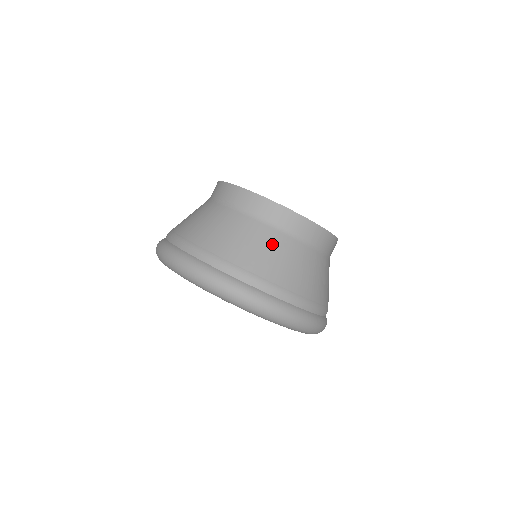
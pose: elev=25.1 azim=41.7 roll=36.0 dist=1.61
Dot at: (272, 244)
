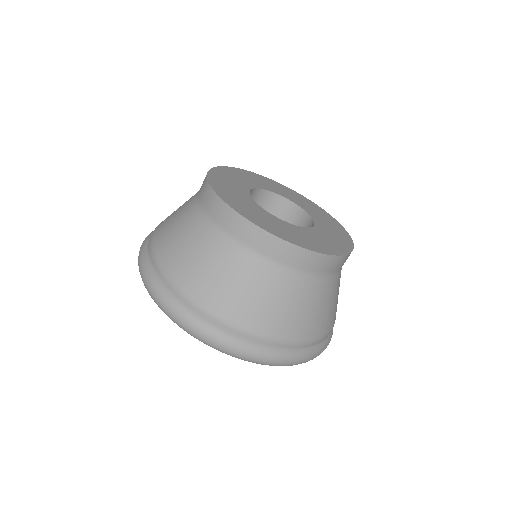
Dot at: (233, 268)
